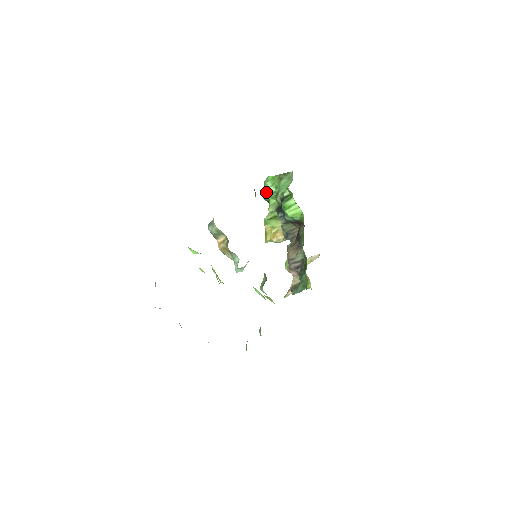
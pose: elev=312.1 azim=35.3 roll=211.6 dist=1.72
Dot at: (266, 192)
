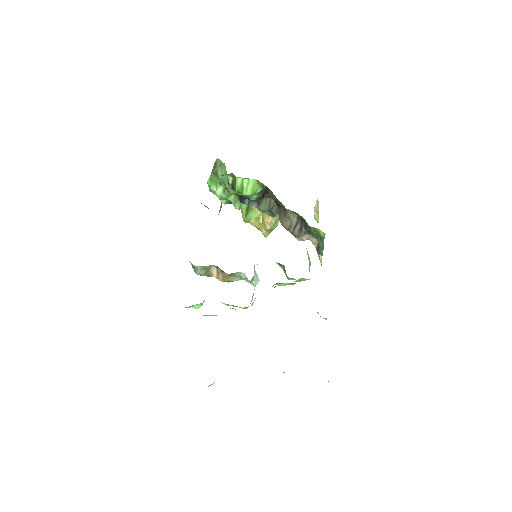
Dot at: (219, 197)
